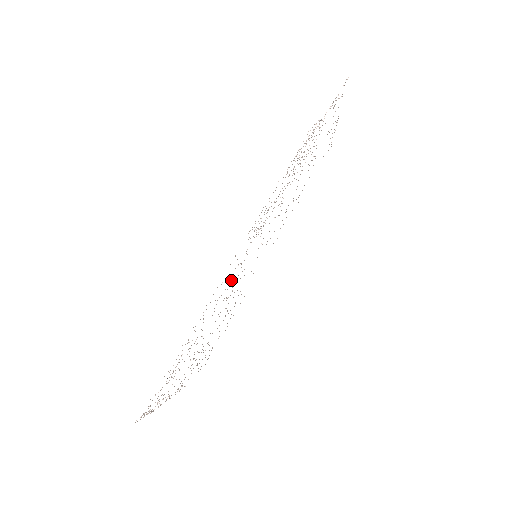
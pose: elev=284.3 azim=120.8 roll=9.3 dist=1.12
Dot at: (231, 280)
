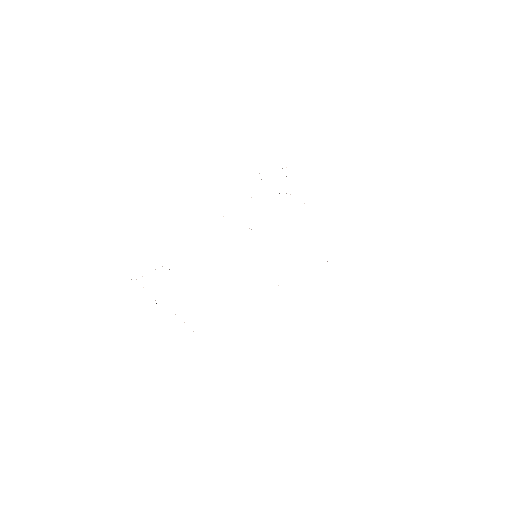
Dot at: occluded
